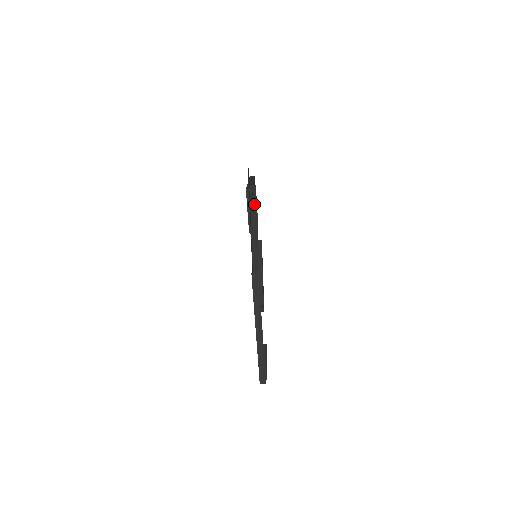
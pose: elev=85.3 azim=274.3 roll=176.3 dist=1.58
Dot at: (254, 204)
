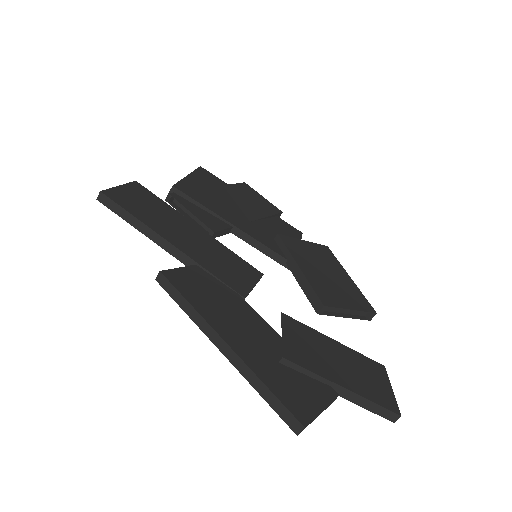
Dot at: (109, 202)
